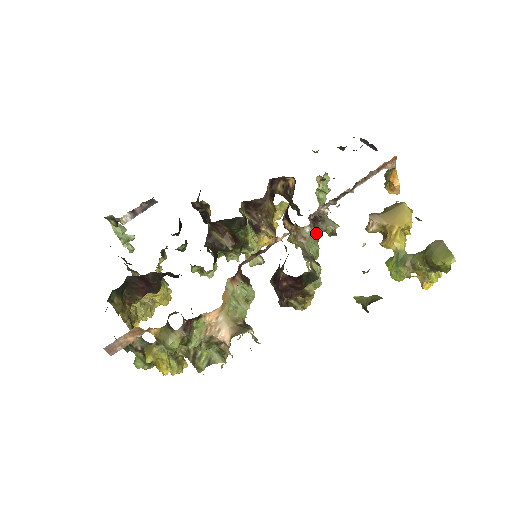
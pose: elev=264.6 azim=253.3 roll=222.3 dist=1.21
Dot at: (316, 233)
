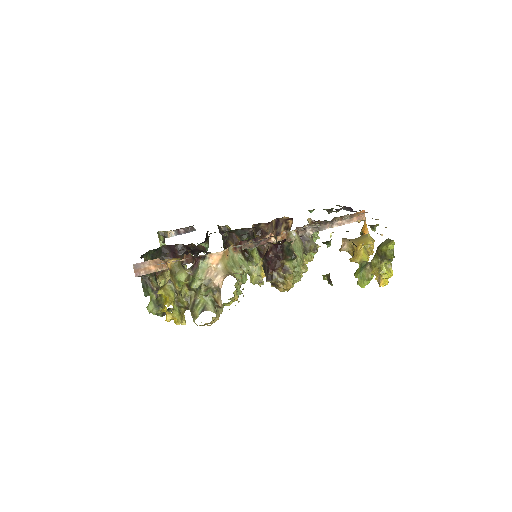
Dot at: (301, 242)
